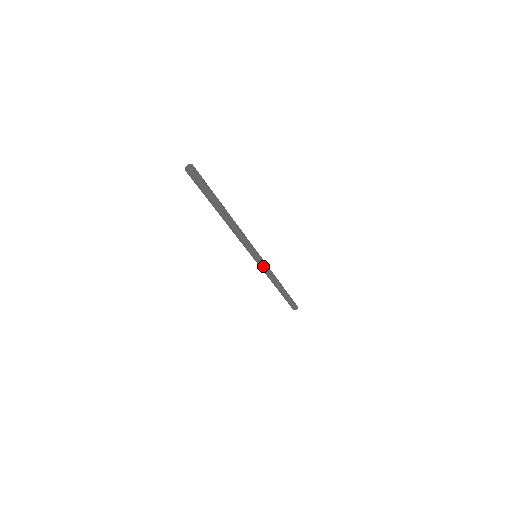
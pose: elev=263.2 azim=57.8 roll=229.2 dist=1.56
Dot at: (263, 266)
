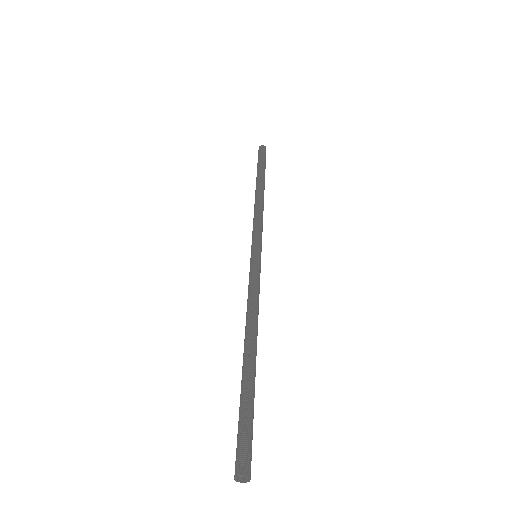
Dot at: occluded
